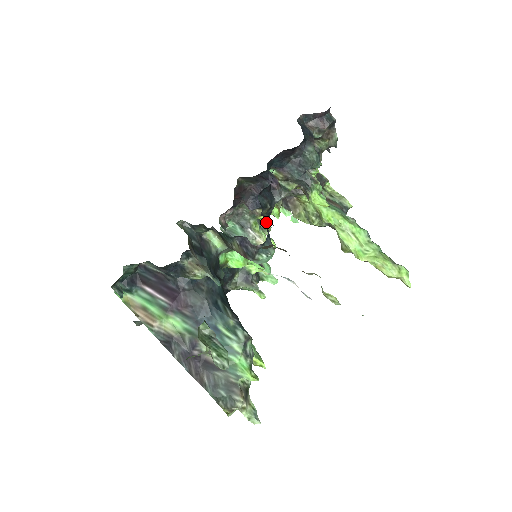
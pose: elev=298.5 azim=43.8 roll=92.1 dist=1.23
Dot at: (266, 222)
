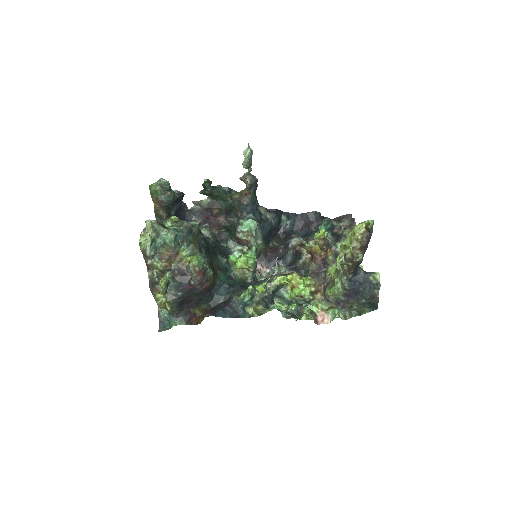
Dot at: (310, 316)
